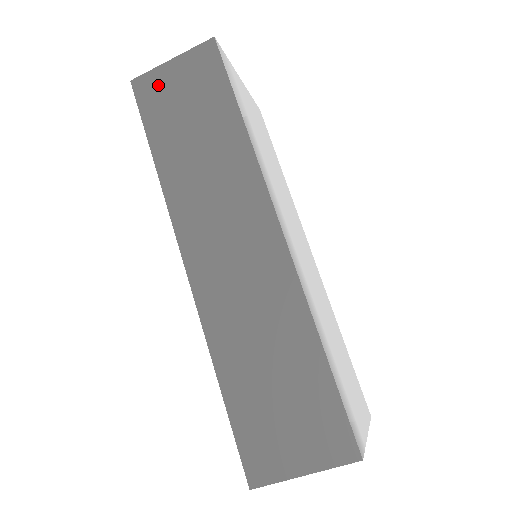
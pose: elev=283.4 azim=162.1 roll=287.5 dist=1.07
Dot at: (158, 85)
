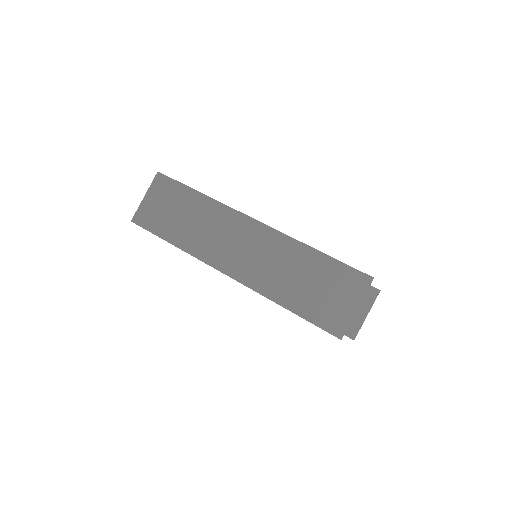
Dot at: (147, 212)
